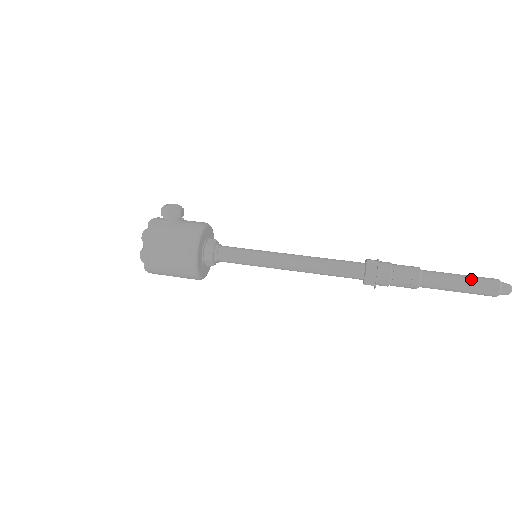
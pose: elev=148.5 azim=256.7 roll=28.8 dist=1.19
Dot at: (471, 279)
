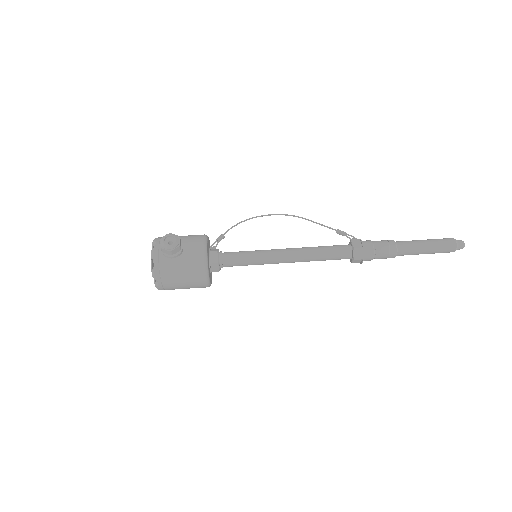
Dot at: (435, 247)
